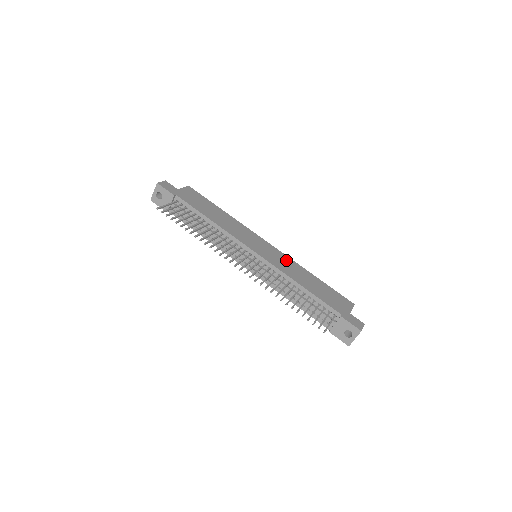
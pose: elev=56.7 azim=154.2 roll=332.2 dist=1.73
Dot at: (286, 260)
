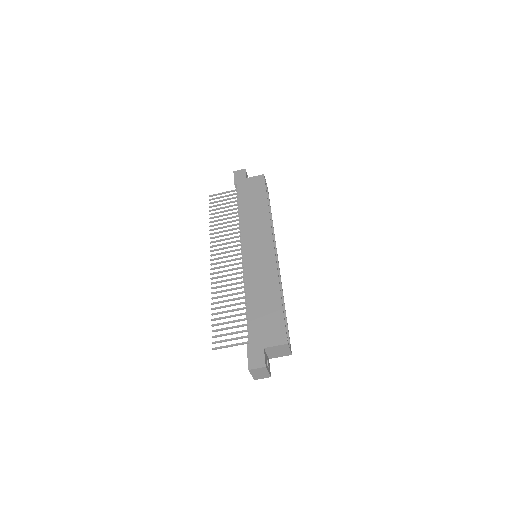
Dot at: (268, 269)
